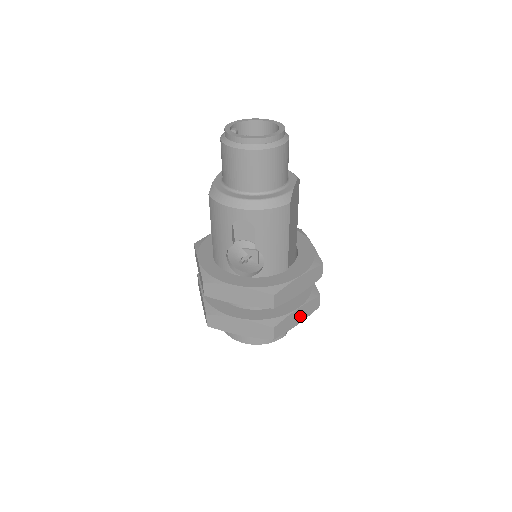
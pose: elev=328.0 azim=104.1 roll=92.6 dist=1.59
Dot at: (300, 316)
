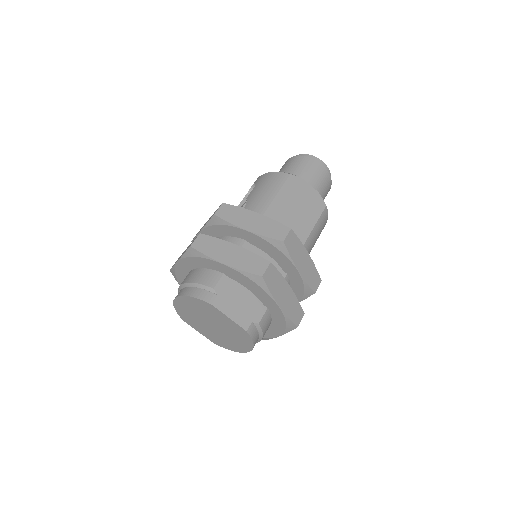
Dot at: (233, 258)
